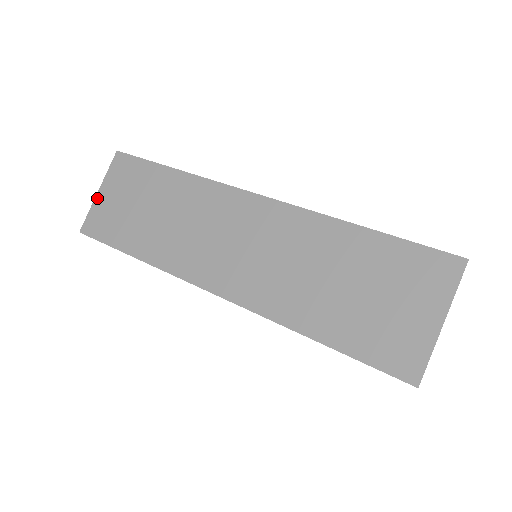
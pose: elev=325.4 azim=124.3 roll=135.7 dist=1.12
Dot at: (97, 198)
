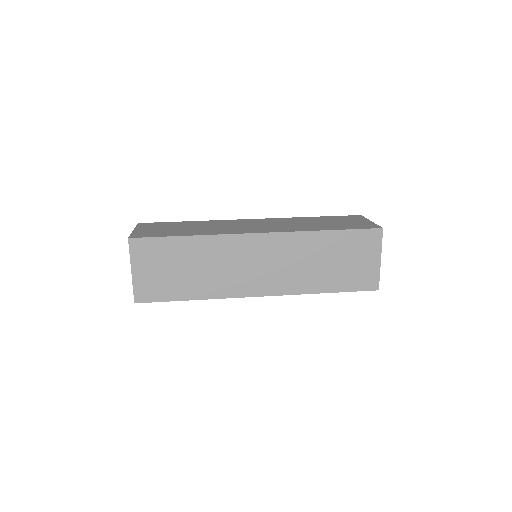
Dot at: (134, 276)
